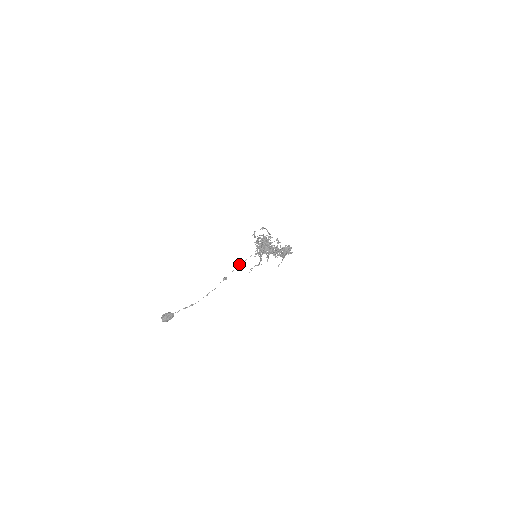
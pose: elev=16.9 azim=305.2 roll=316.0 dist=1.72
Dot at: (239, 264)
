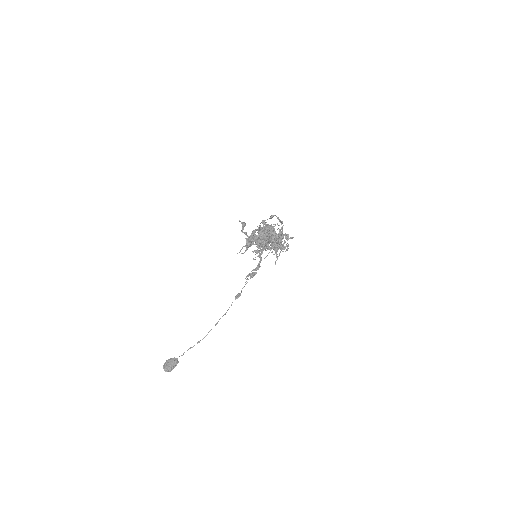
Dot at: (252, 272)
